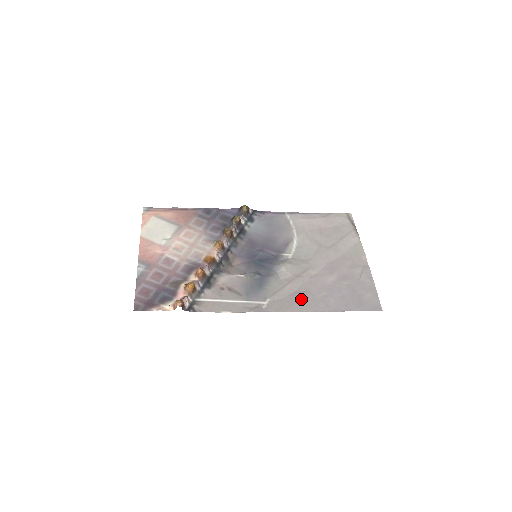
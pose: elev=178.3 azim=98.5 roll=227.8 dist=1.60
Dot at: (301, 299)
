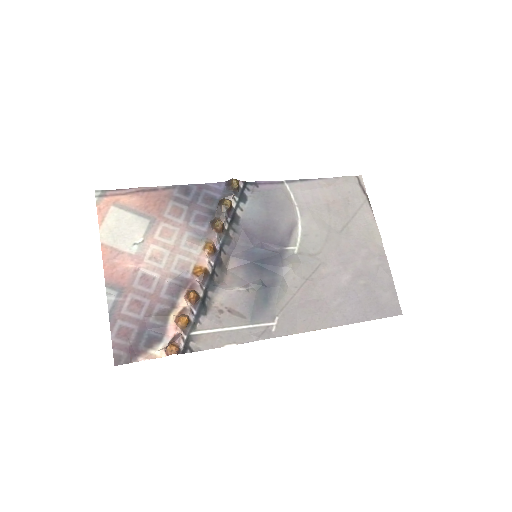
Dot at: (314, 312)
